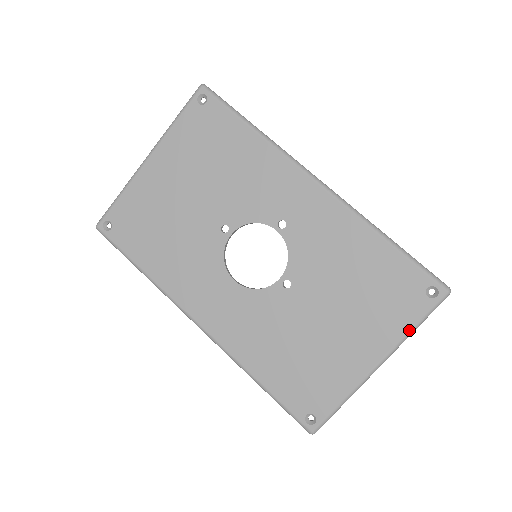
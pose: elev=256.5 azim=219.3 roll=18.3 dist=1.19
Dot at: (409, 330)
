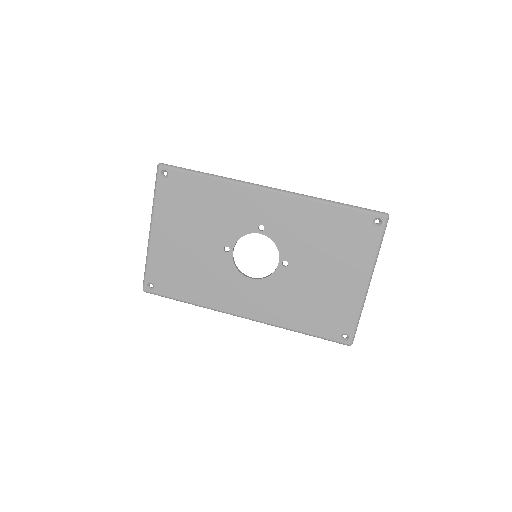
Dot at: (376, 252)
